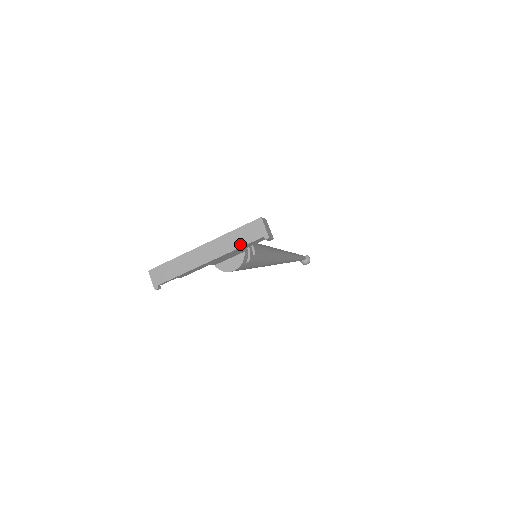
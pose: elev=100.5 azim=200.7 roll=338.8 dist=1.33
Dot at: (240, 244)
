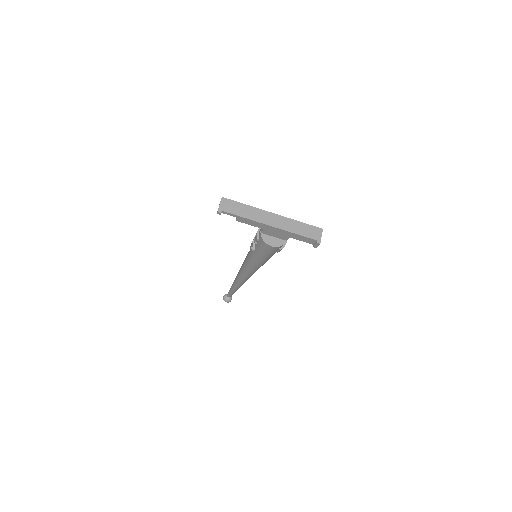
Dot at: (299, 232)
